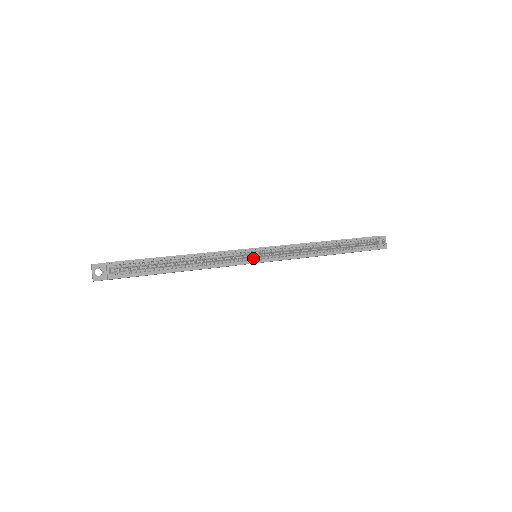
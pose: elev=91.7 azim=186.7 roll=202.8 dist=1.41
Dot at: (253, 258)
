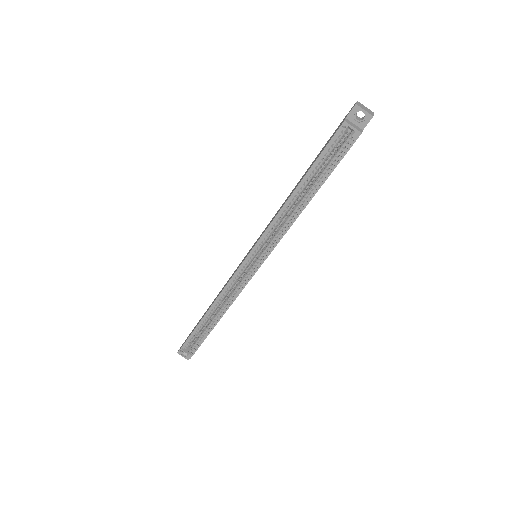
Dot at: (248, 273)
